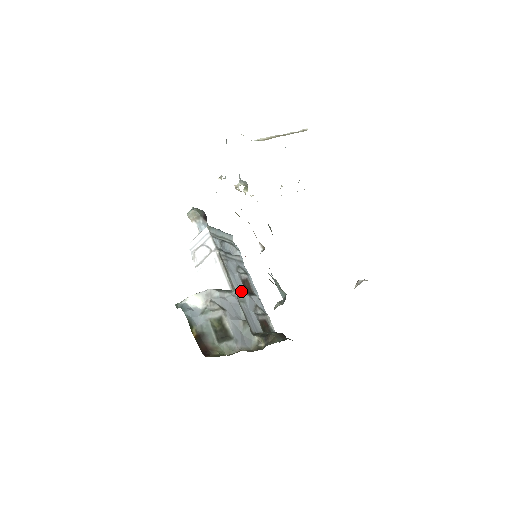
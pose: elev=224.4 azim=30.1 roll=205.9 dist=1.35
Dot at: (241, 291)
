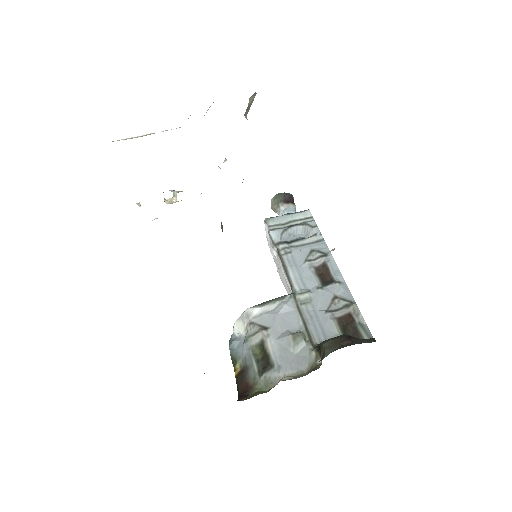
Dot at: (308, 287)
